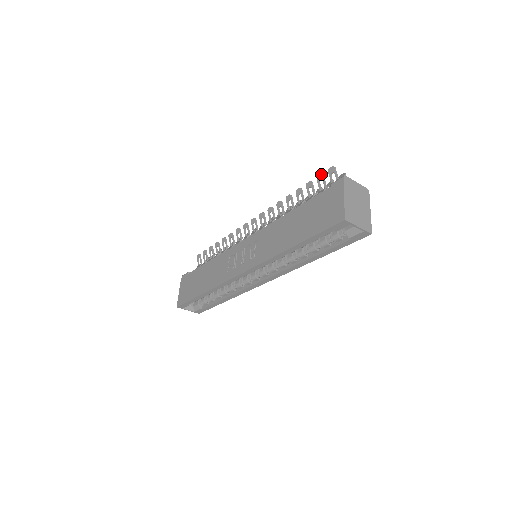
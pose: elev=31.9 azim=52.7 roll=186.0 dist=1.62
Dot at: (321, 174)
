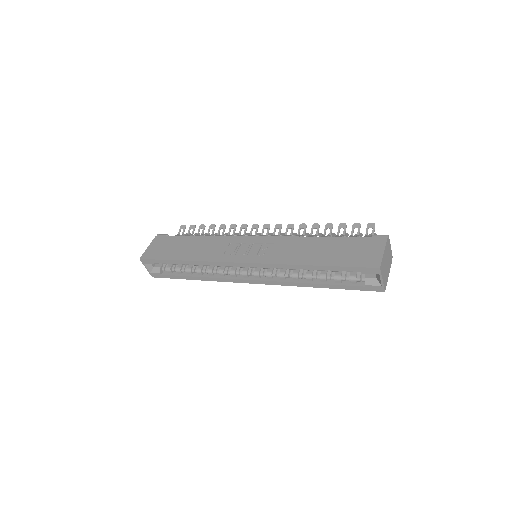
Dot at: (359, 223)
